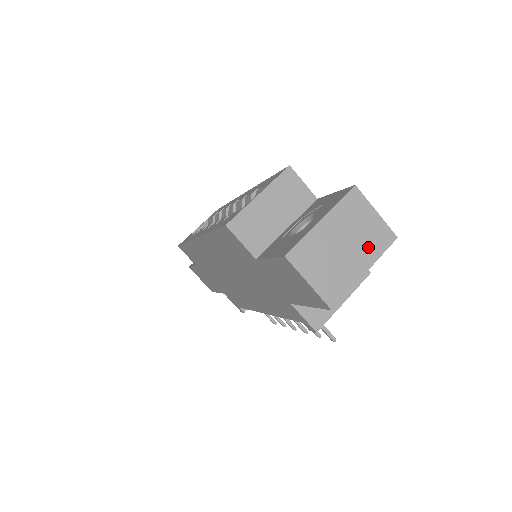
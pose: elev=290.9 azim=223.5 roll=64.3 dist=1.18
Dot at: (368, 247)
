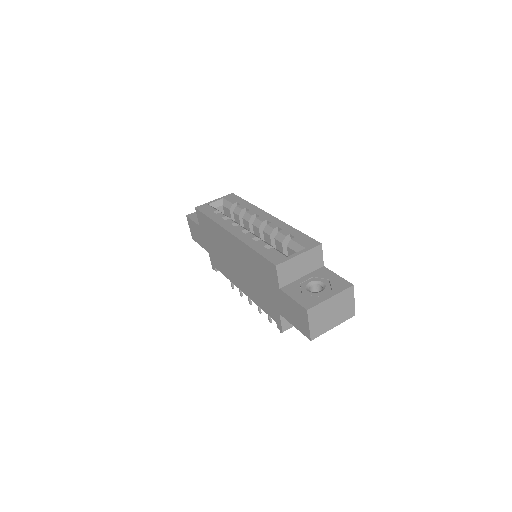
Dot at: (341, 316)
